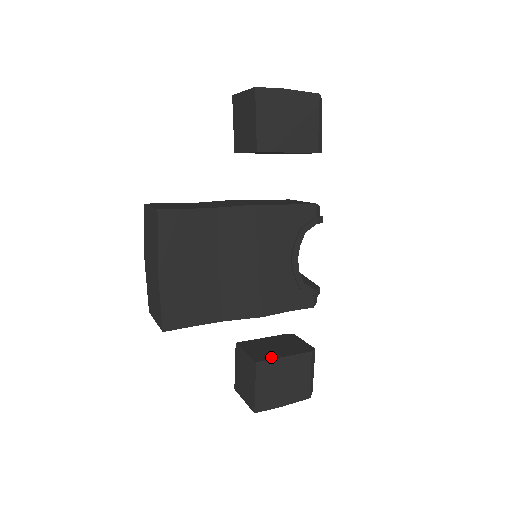
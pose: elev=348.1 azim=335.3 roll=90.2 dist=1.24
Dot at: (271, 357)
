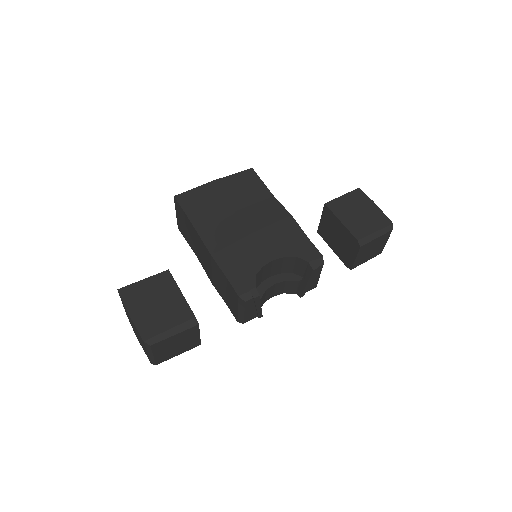
Dot at: occluded
